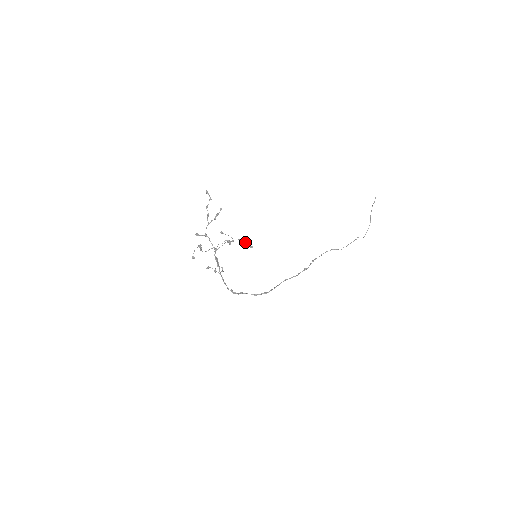
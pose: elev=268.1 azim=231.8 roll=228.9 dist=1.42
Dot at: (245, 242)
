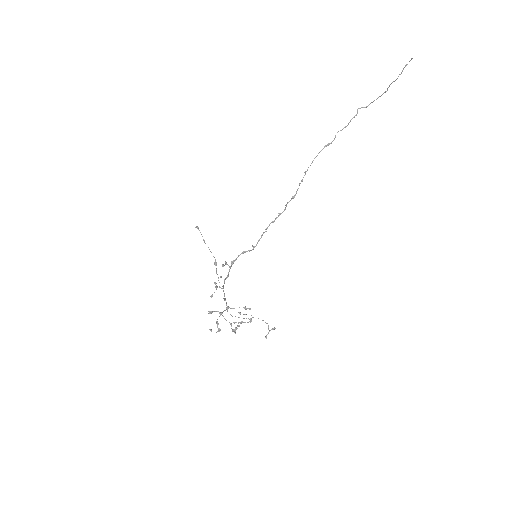
Dot at: (268, 325)
